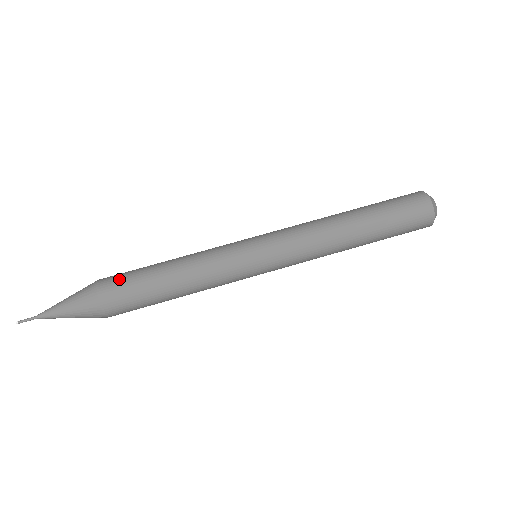
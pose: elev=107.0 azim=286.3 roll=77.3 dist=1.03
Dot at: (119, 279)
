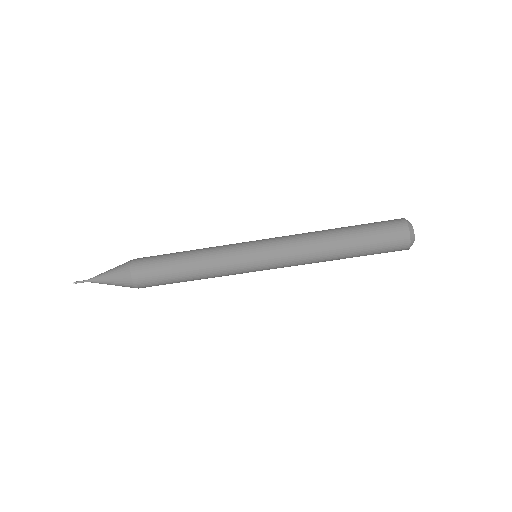
Dot at: (148, 273)
